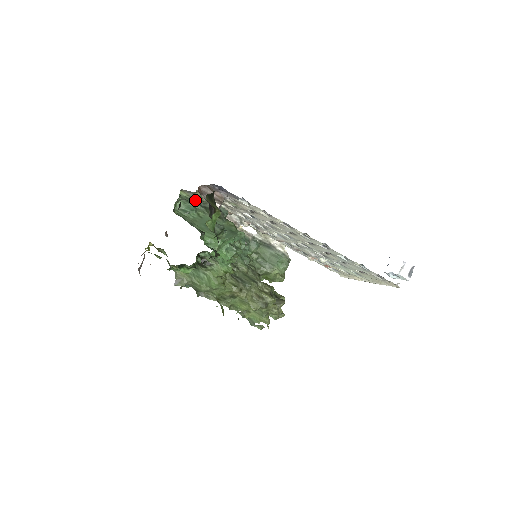
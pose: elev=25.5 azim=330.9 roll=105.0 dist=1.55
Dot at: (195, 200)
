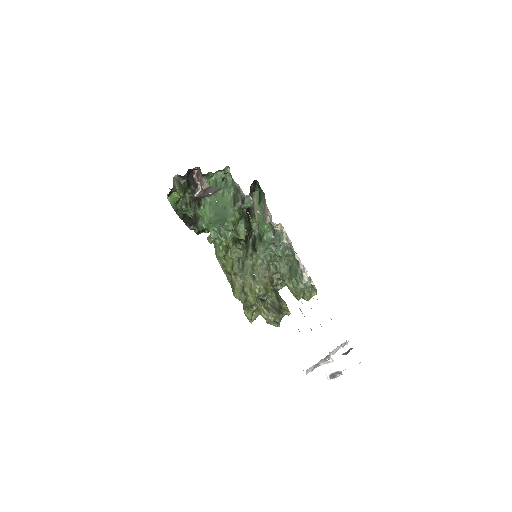
Dot at: occluded
